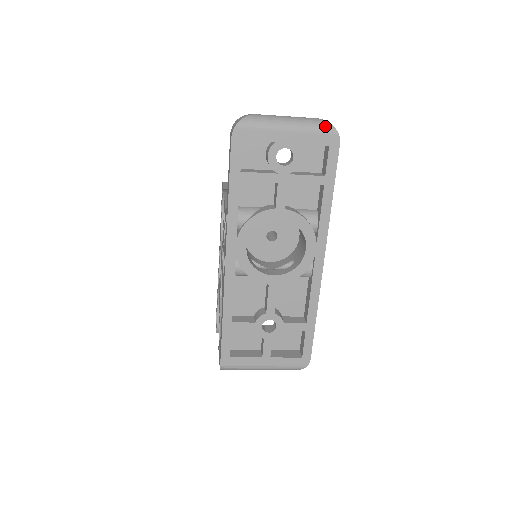
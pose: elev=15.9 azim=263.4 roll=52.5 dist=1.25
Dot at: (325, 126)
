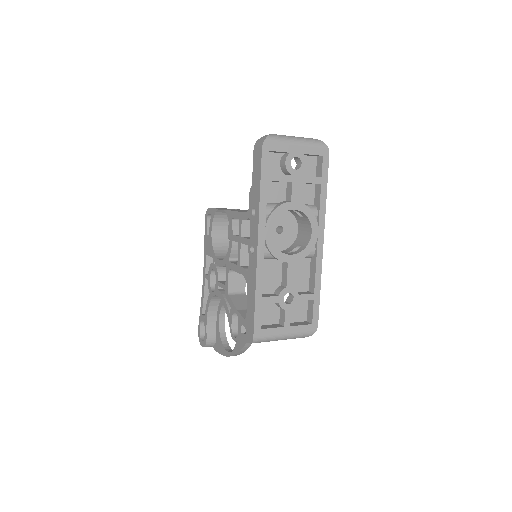
Dot at: (319, 142)
